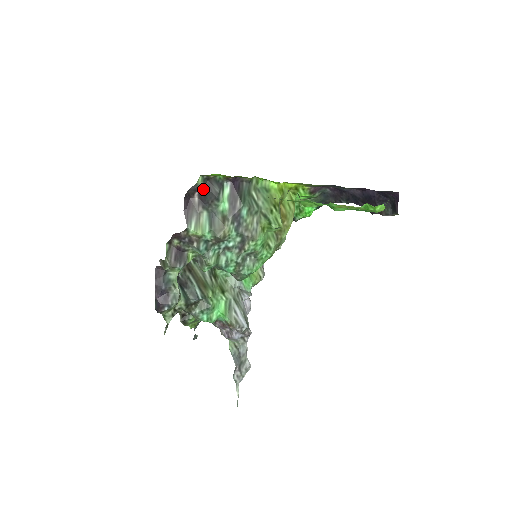
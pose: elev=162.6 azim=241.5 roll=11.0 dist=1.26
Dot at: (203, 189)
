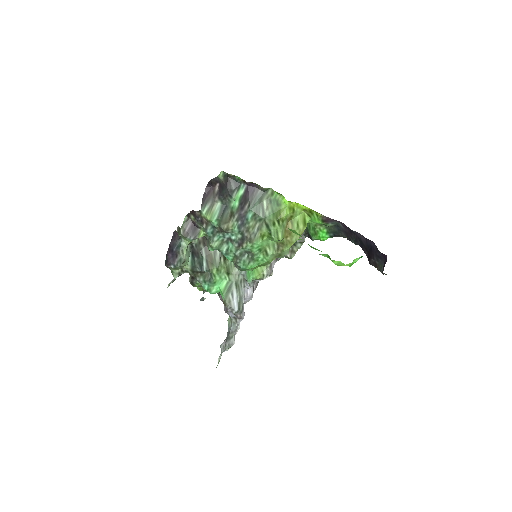
Dot at: (222, 183)
